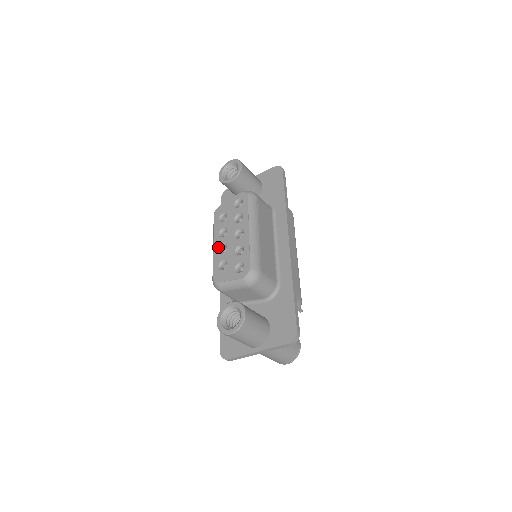
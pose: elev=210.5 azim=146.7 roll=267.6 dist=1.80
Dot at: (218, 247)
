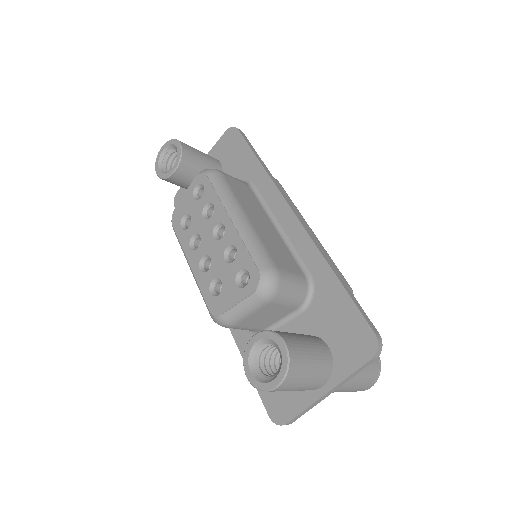
Dot at: (197, 265)
